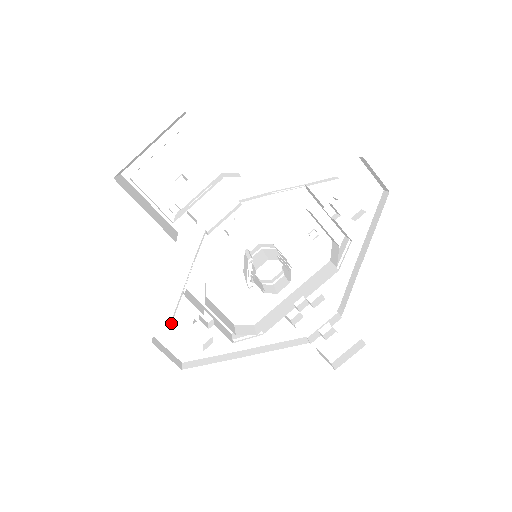
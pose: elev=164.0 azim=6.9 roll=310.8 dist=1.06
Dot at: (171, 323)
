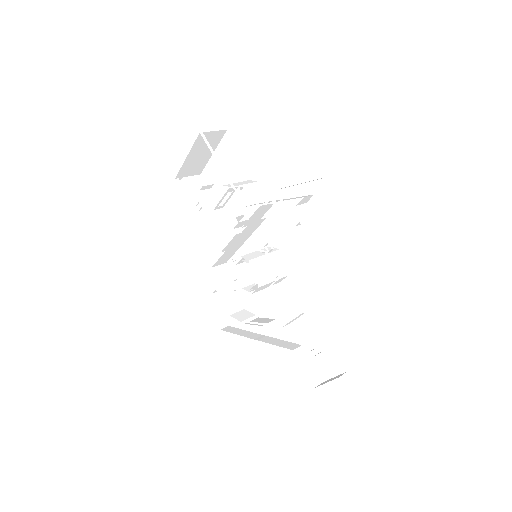
Dot at: occluded
